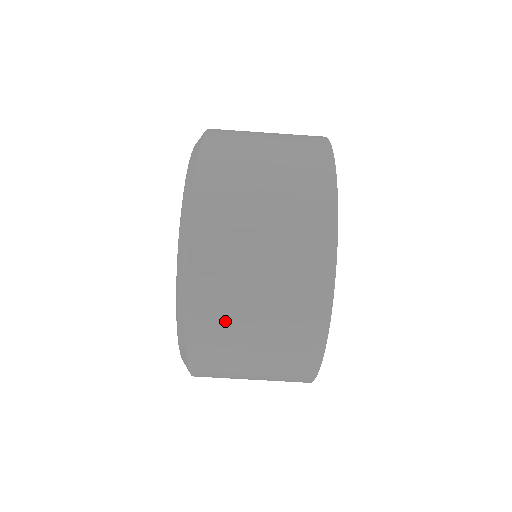
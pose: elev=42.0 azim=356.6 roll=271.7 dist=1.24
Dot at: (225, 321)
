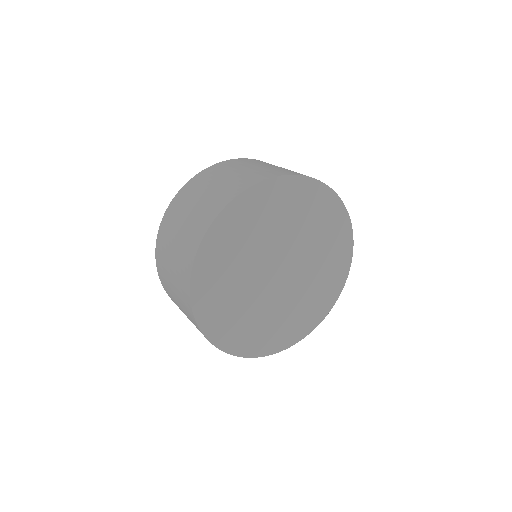
Dot at: (176, 214)
